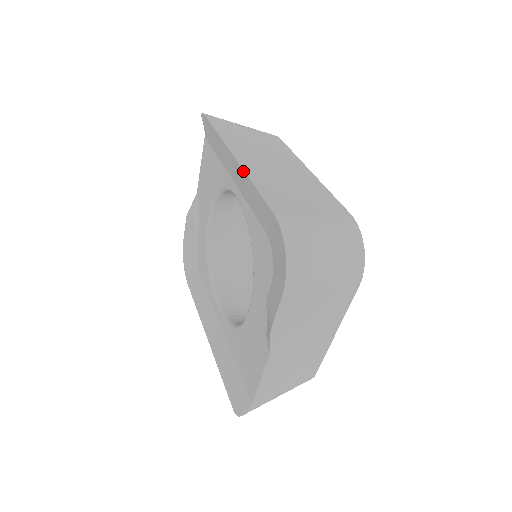
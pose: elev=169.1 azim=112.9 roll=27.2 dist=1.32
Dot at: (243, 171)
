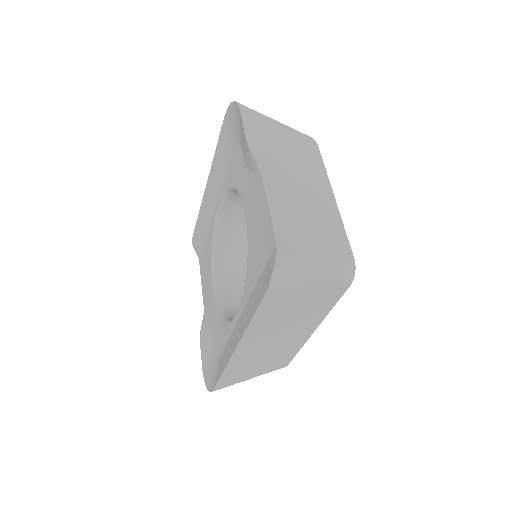
Dot at: (211, 167)
